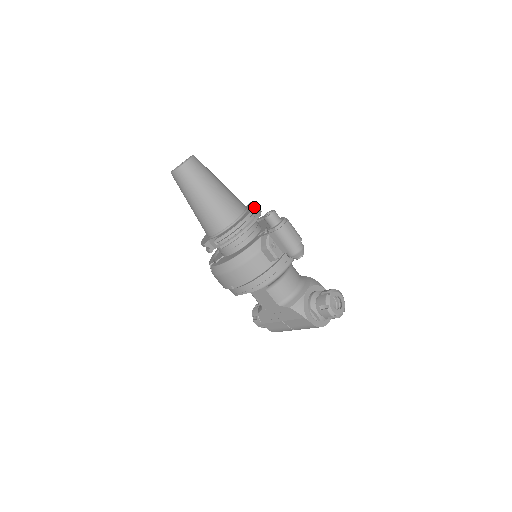
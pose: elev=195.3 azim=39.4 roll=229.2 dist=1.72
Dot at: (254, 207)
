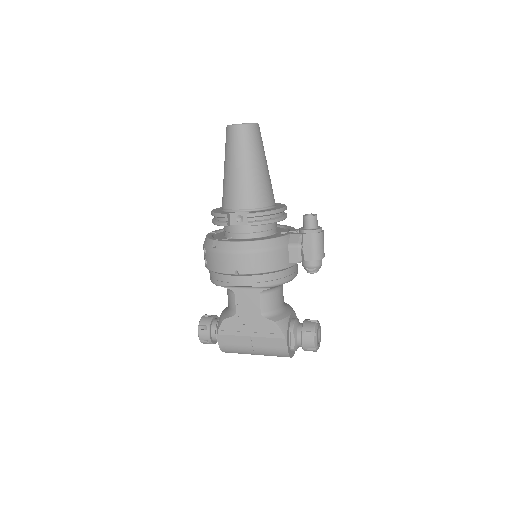
Dot at: occluded
